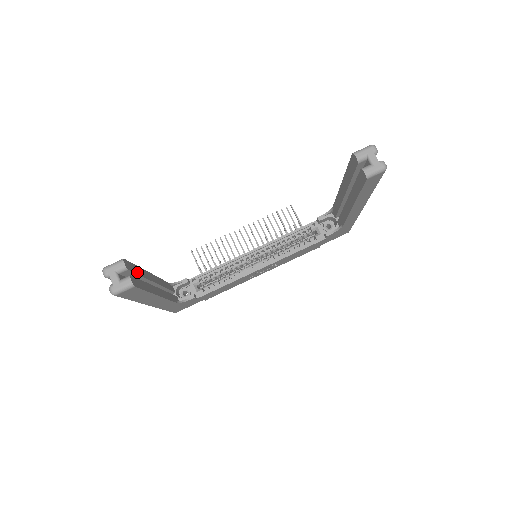
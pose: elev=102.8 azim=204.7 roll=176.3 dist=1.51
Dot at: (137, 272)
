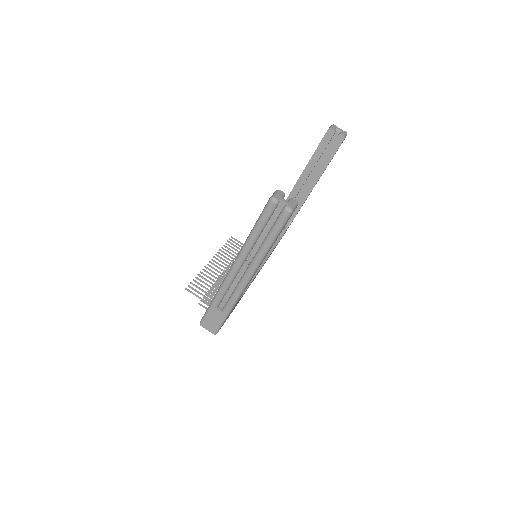
Dot at: occluded
